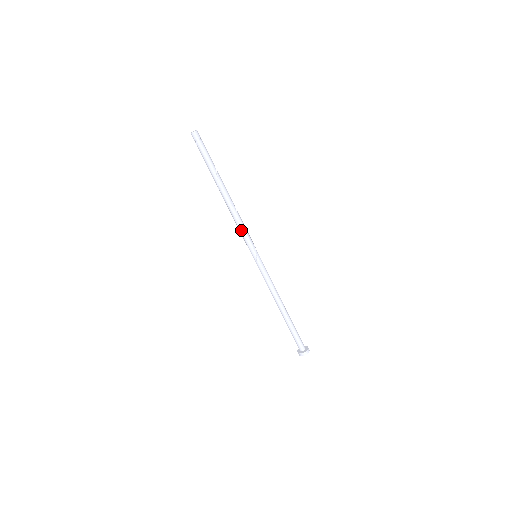
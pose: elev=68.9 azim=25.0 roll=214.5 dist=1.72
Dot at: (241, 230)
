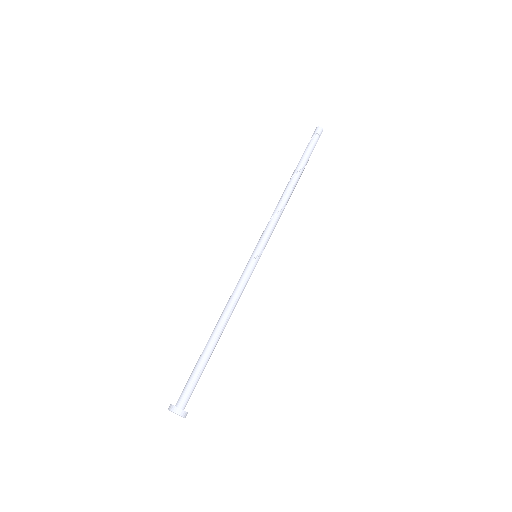
Dot at: (274, 221)
